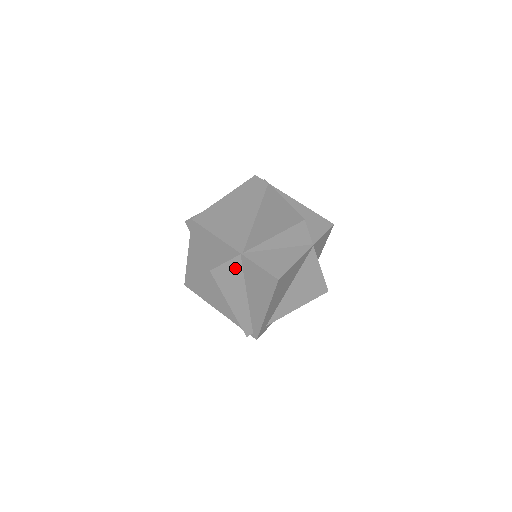
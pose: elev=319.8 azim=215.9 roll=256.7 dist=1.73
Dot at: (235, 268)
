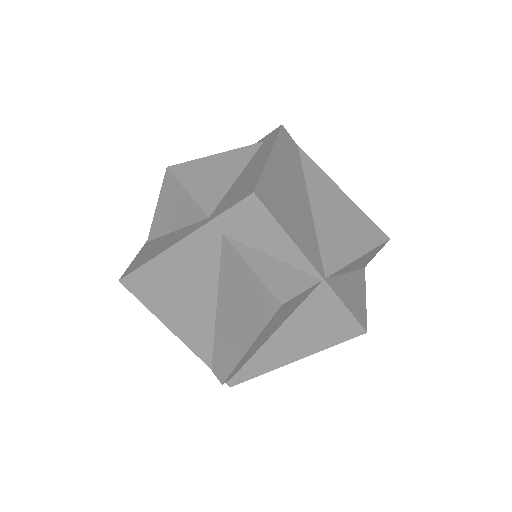
Dot at: (301, 299)
